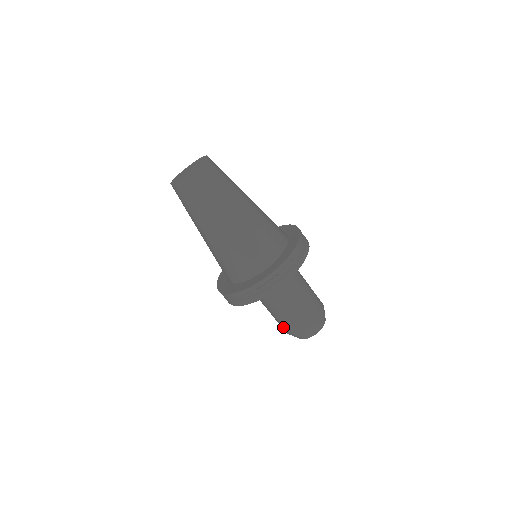
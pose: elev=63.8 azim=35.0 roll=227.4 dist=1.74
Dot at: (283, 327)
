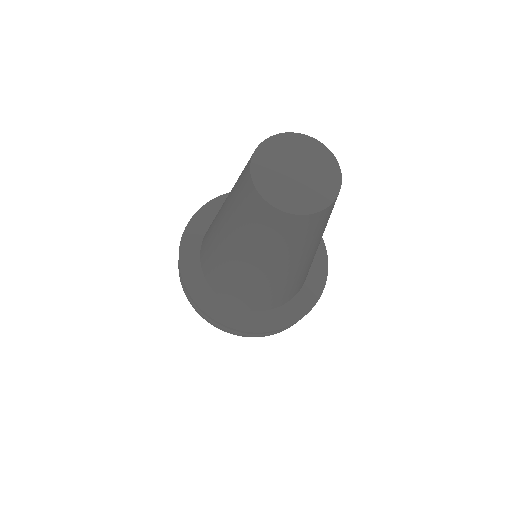
Dot at: occluded
